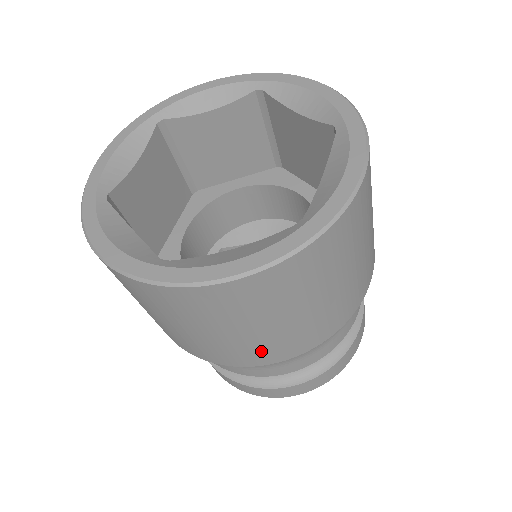
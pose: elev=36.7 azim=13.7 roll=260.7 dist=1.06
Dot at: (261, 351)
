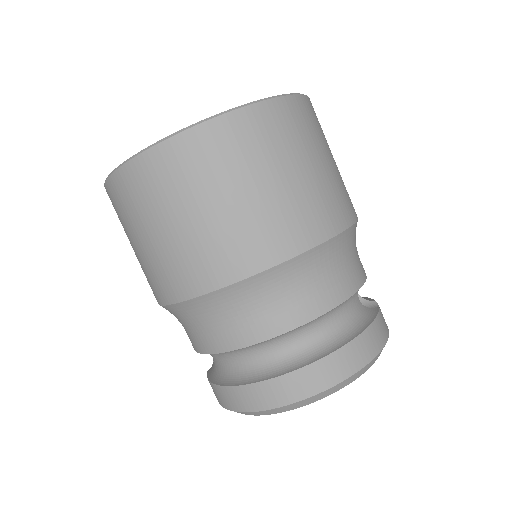
Dot at: (216, 255)
